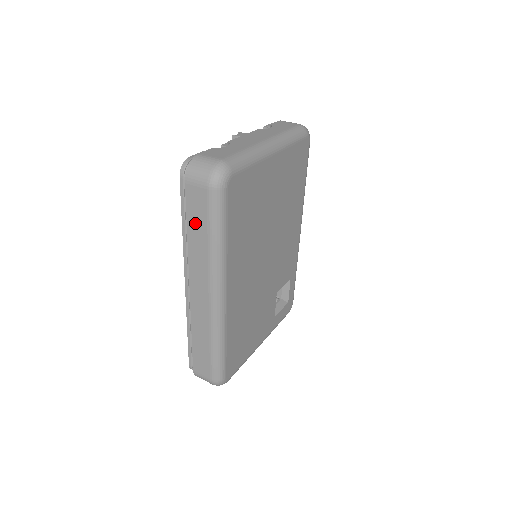
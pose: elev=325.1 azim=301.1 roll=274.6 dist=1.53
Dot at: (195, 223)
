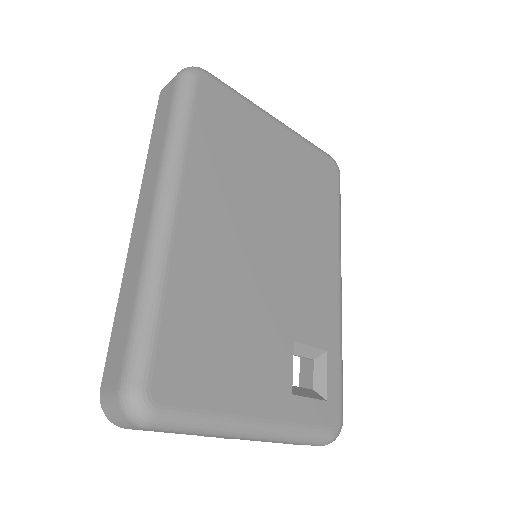
Dot at: (158, 126)
